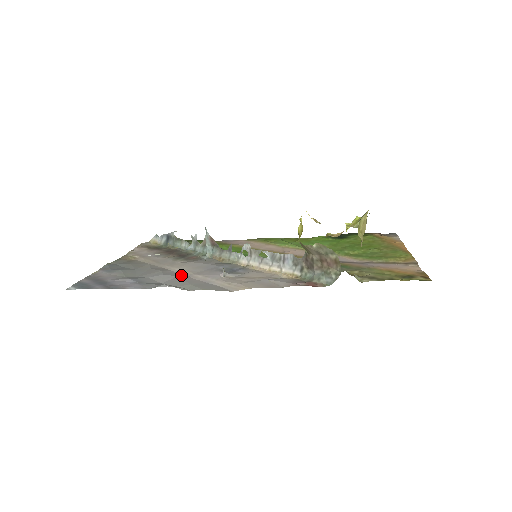
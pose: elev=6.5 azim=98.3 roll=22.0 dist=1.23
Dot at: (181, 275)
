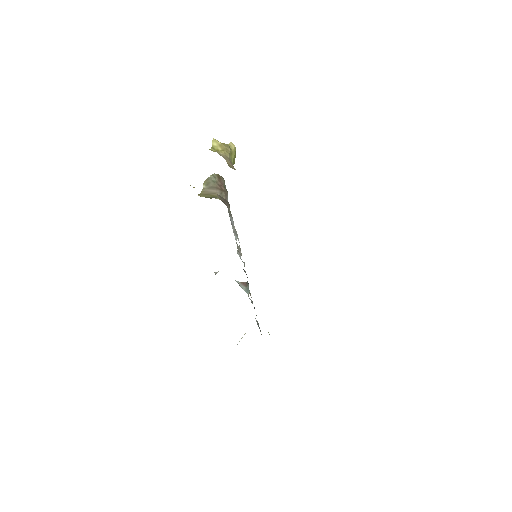
Dot at: occluded
